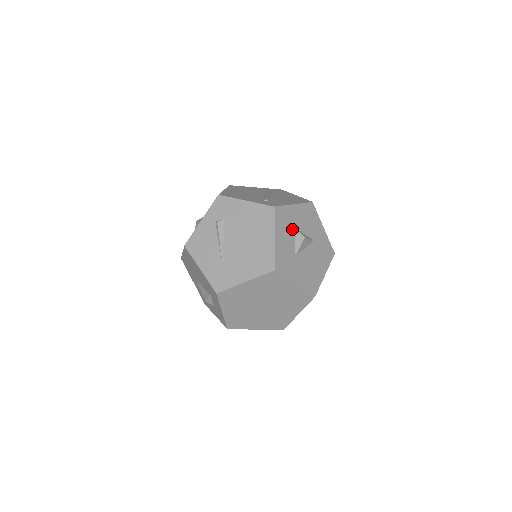
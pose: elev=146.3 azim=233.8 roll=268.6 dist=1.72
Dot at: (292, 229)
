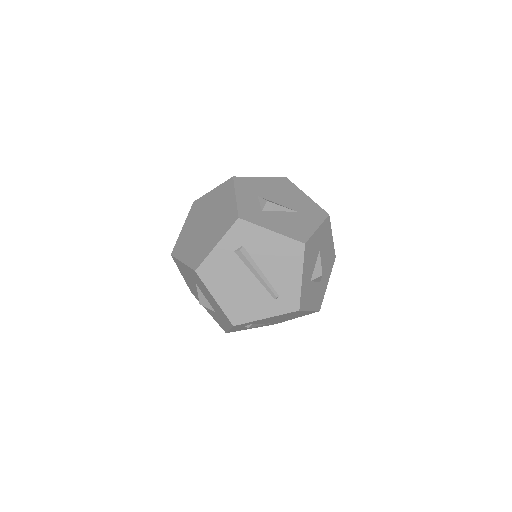
Dot at: (311, 284)
